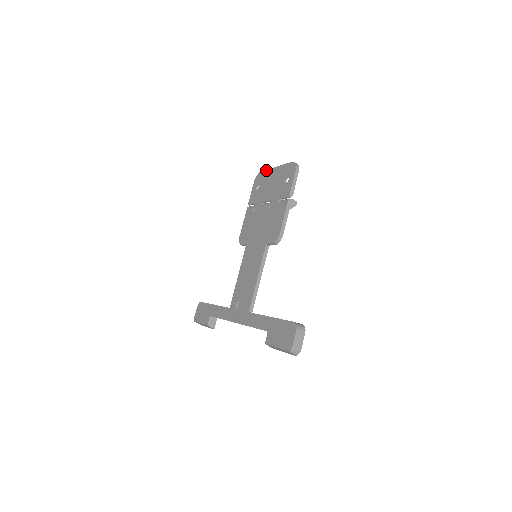
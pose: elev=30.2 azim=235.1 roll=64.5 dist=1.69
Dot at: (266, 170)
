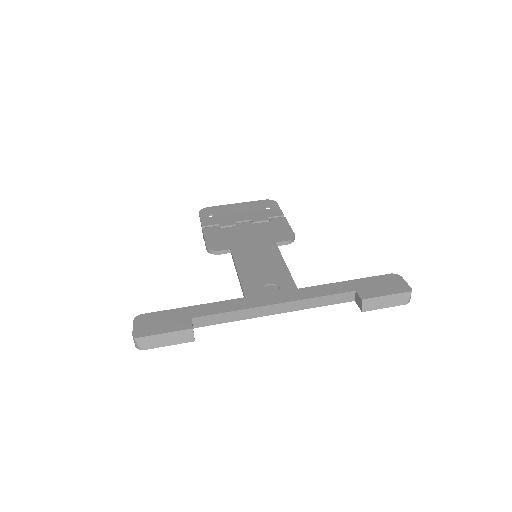
Dot at: (219, 205)
